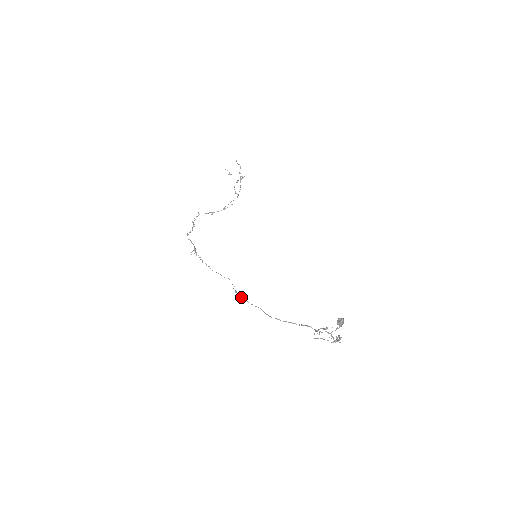
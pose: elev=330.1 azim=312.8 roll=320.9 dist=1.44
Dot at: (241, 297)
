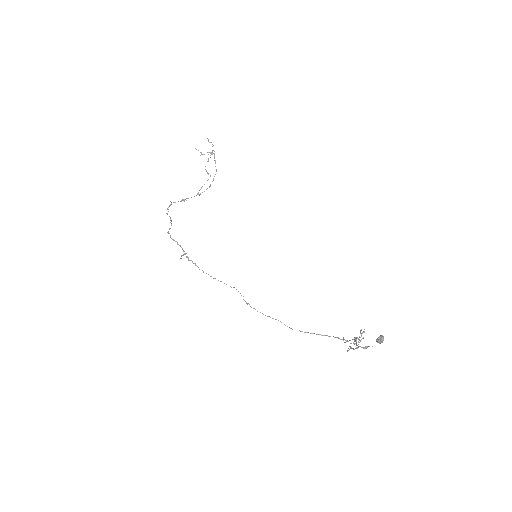
Dot at: (255, 309)
